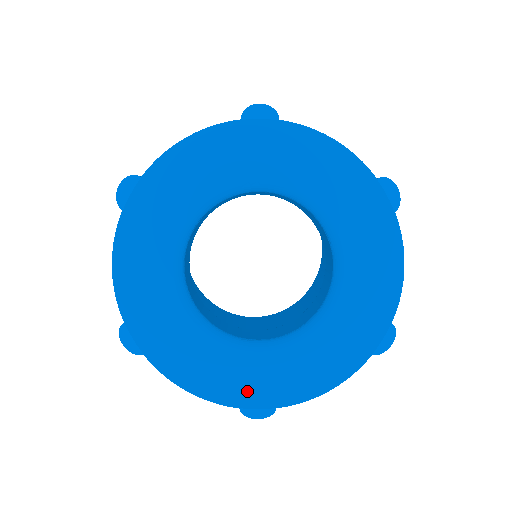
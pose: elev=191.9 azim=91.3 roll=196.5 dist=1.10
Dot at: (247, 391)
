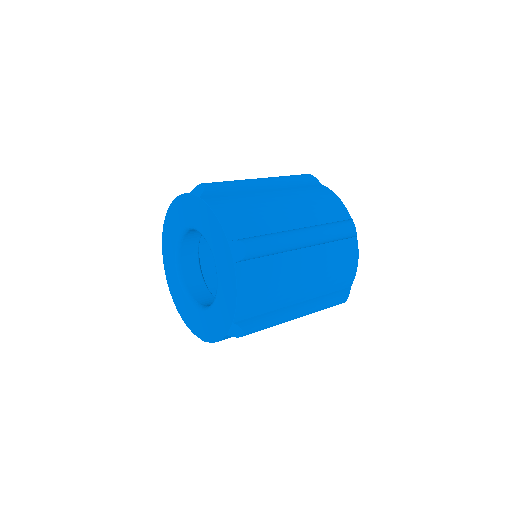
Dot at: (192, 324)
